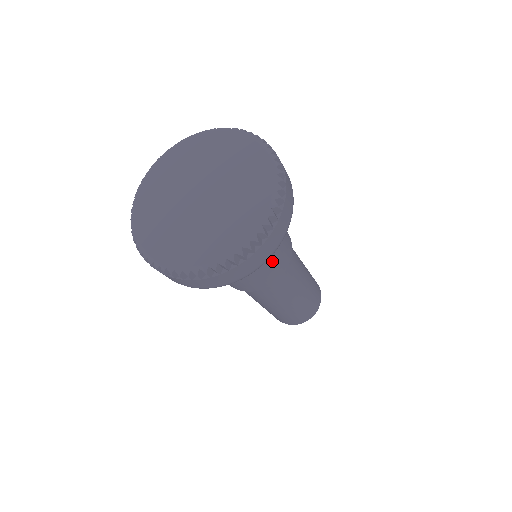
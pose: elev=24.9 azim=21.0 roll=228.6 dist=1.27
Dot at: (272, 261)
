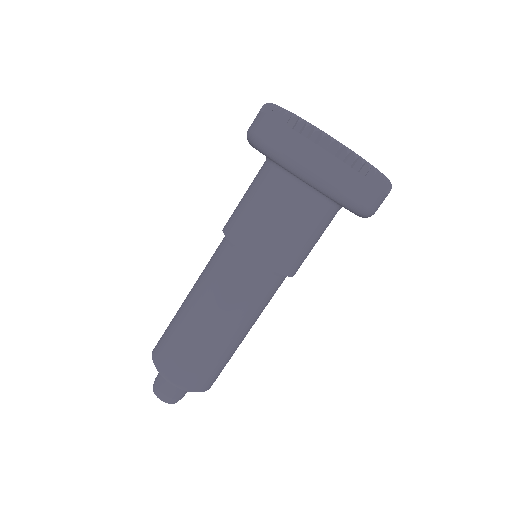
Dot at: (294, 241)
